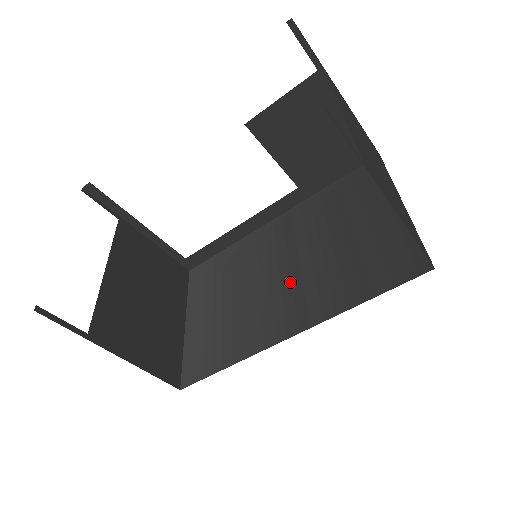
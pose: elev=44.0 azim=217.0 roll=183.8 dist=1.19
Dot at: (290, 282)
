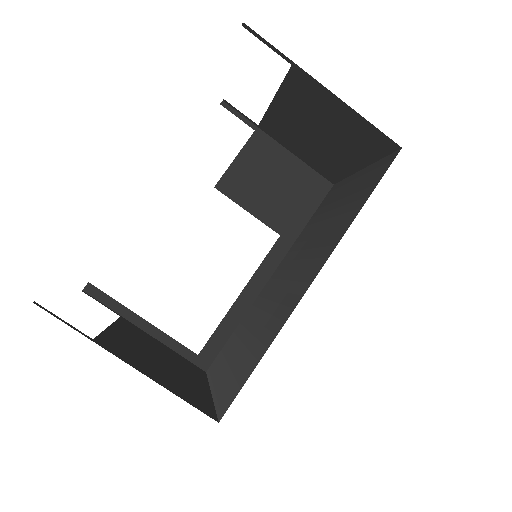
Dot at: (299, 271)
